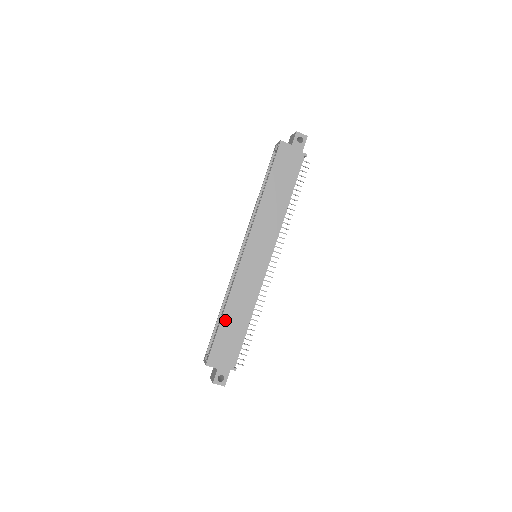
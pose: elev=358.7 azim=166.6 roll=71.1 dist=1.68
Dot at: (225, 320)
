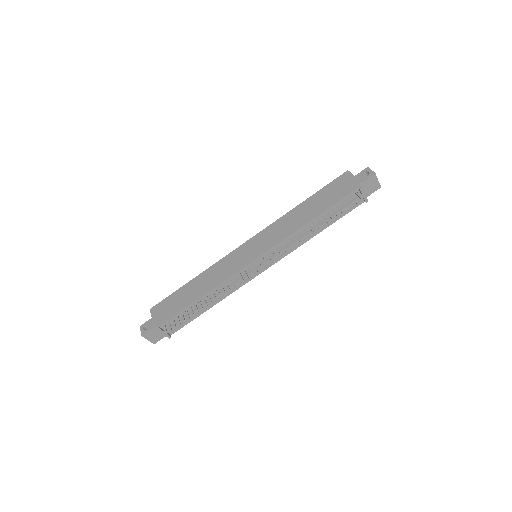
Dot at: (189, 285)
